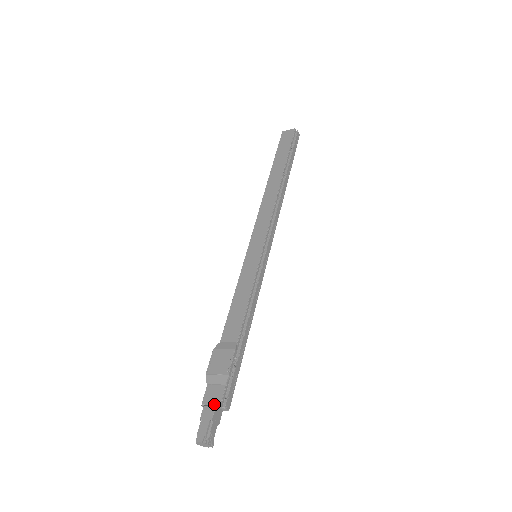
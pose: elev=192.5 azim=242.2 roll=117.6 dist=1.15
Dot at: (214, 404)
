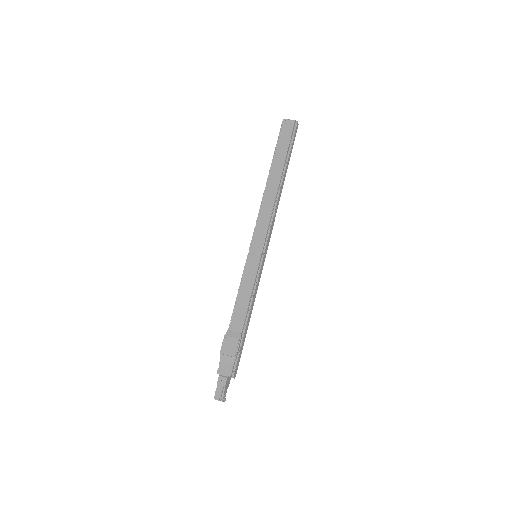
Dot at: (226, 376)
